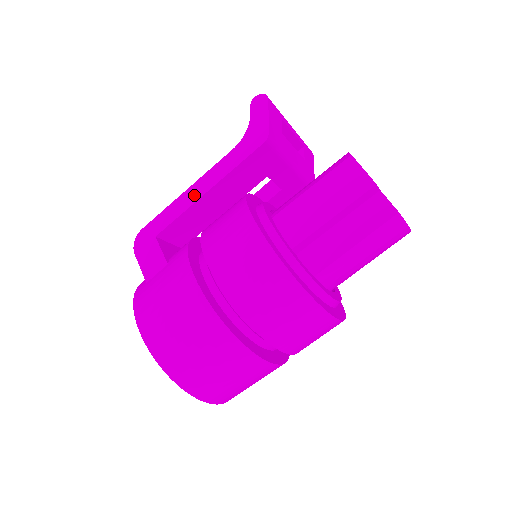
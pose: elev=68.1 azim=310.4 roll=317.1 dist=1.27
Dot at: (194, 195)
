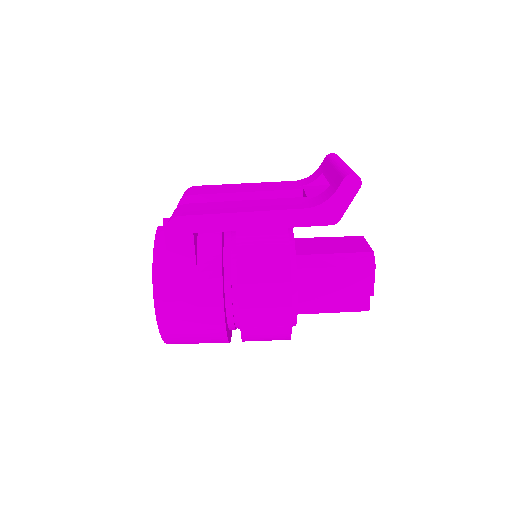
Dot at: (249, 223)
